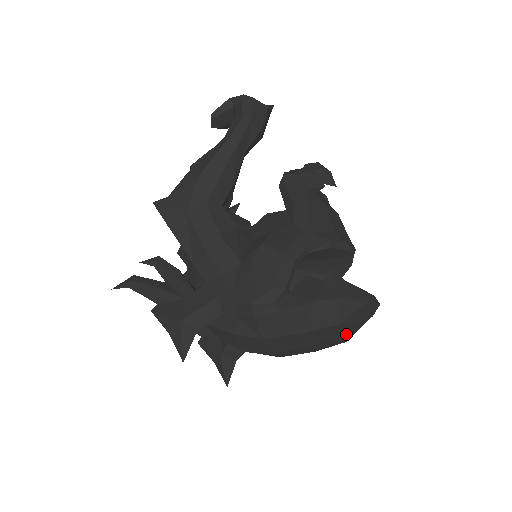
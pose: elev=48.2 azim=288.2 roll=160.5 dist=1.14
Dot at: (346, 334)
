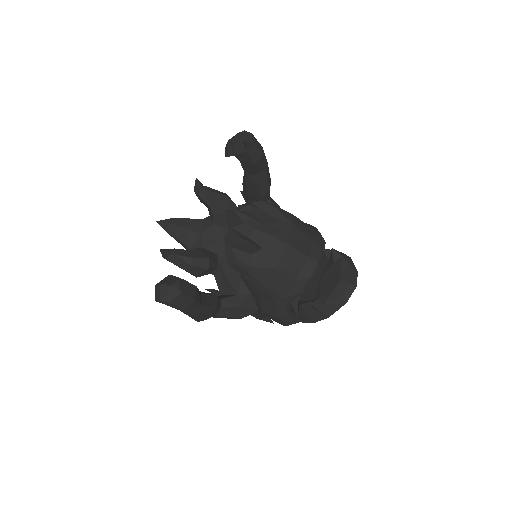
Dot at: occluded
